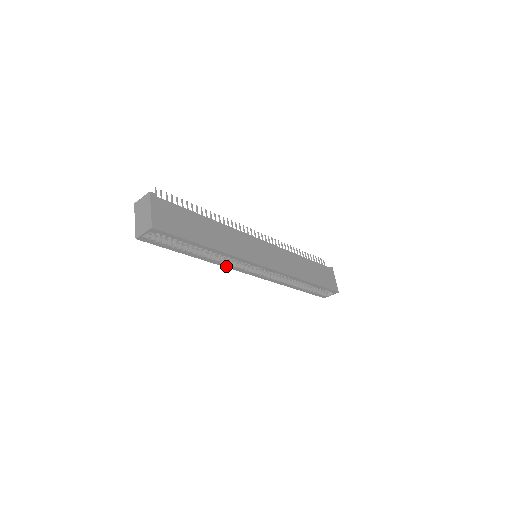
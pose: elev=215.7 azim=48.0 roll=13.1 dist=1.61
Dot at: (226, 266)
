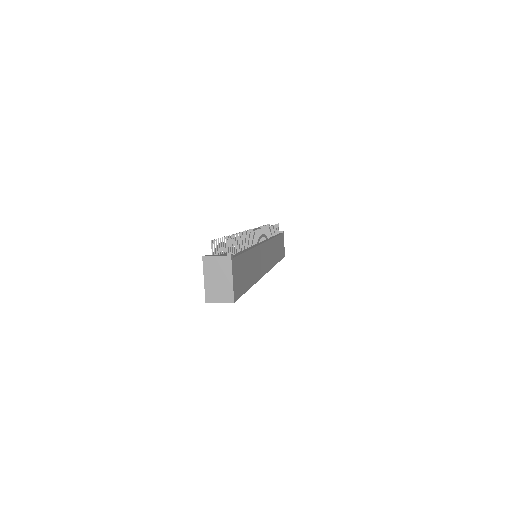
Dot at: occluded
